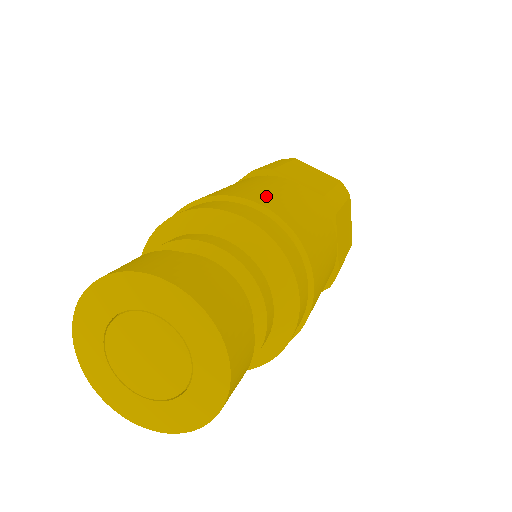
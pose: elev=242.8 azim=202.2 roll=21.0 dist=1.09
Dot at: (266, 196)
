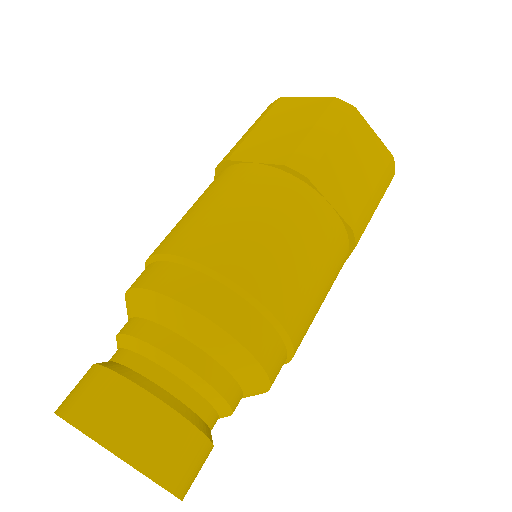
Dot at: (193, 231)
